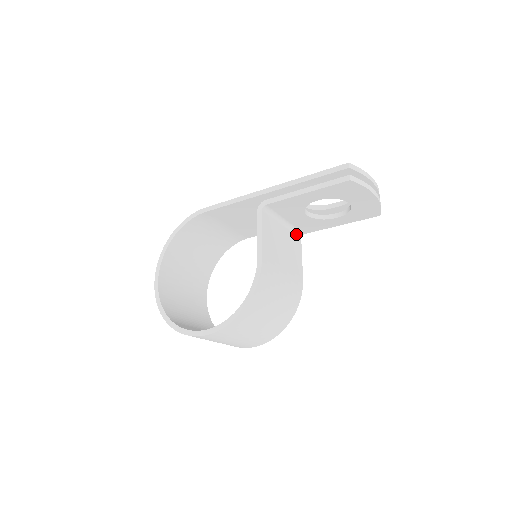
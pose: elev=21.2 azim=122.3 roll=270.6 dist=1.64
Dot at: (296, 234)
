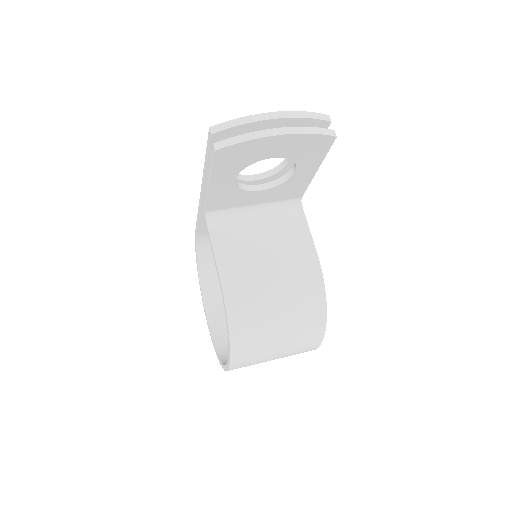
Dot at: (288, 206)
